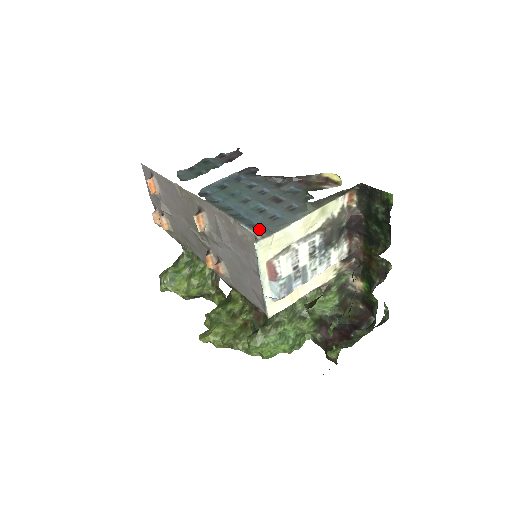
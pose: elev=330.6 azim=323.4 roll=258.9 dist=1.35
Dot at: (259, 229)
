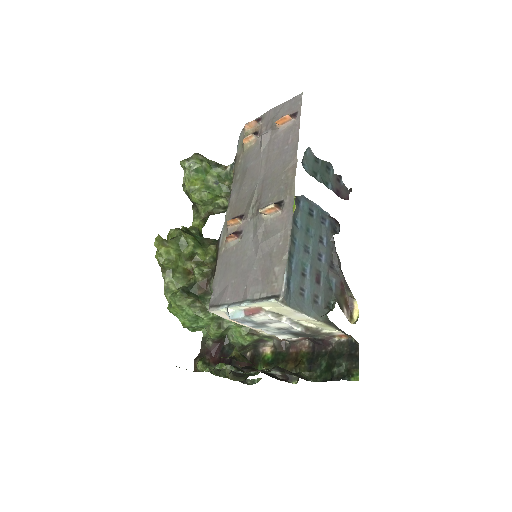
Dot at: (288, 293)
